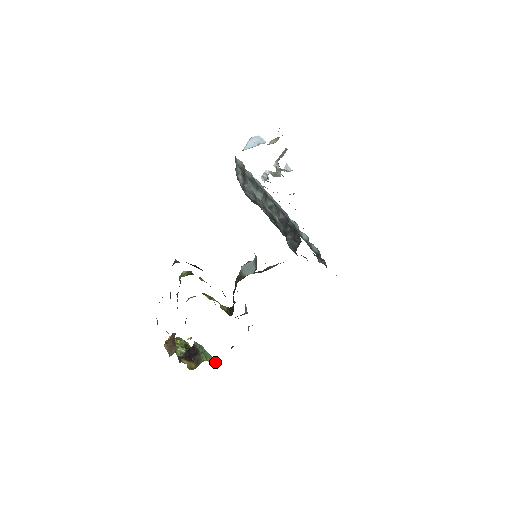
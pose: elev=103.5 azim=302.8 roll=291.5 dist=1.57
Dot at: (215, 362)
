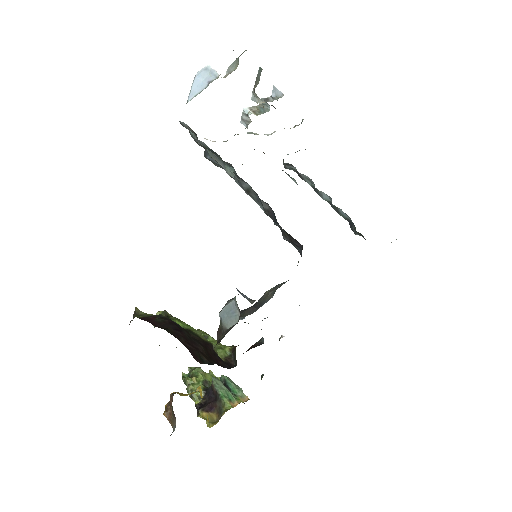
Dot at: (246, 396)
